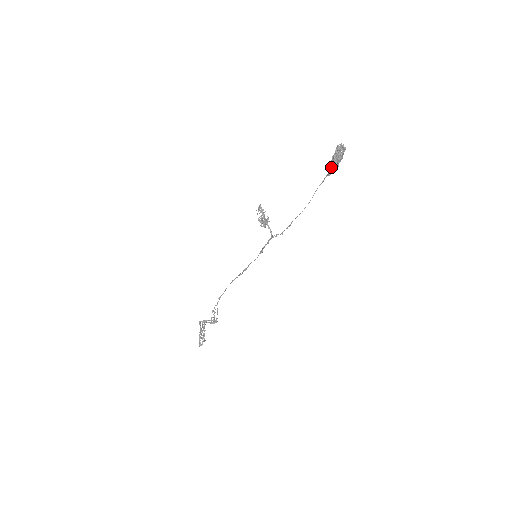
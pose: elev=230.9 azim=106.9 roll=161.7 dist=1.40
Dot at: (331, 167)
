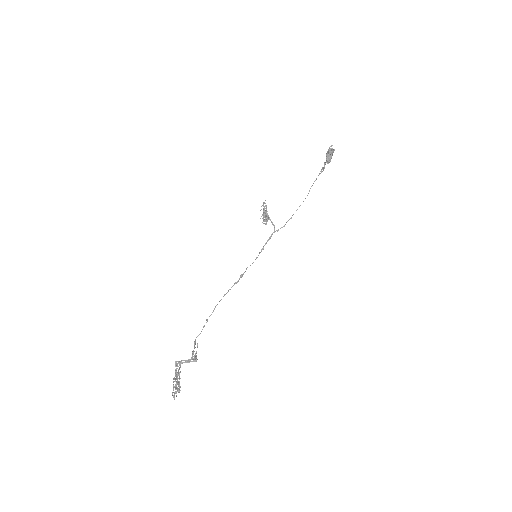
Dot at: (326, 162)
